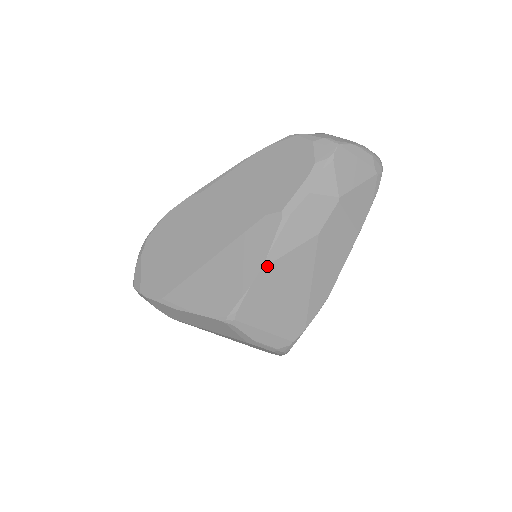
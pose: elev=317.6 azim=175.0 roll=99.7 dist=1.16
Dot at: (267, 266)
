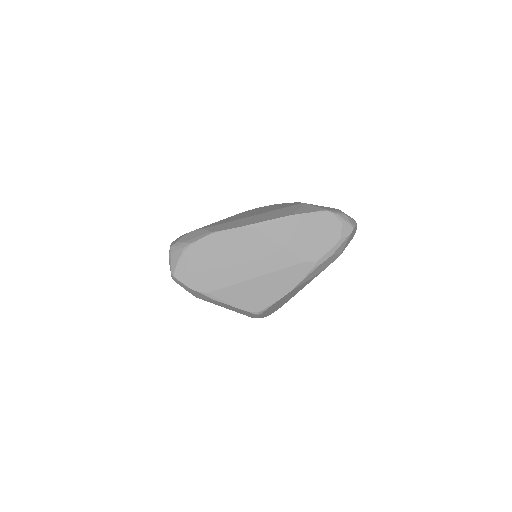
Dot at: (294, 289)
